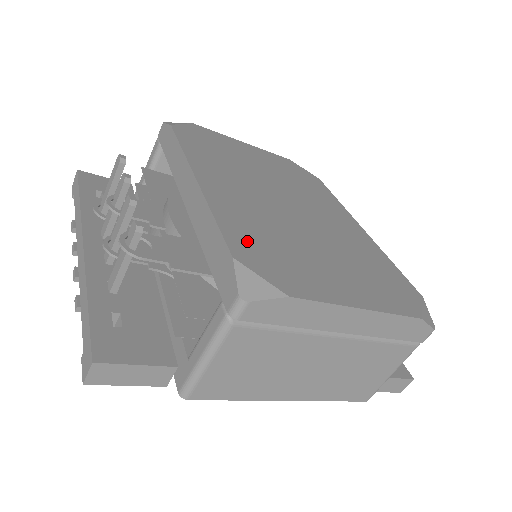
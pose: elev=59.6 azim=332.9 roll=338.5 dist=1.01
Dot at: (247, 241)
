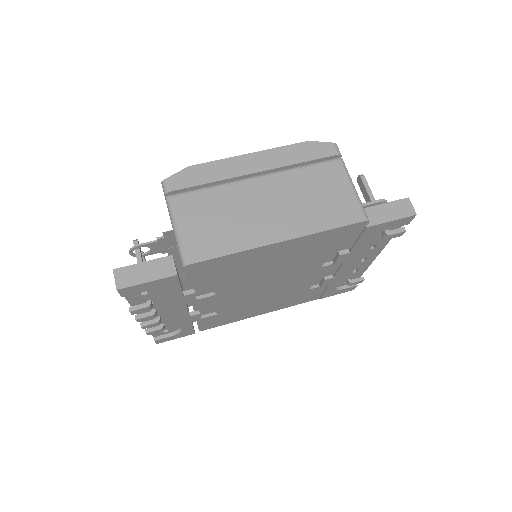
Dot at: occluded
